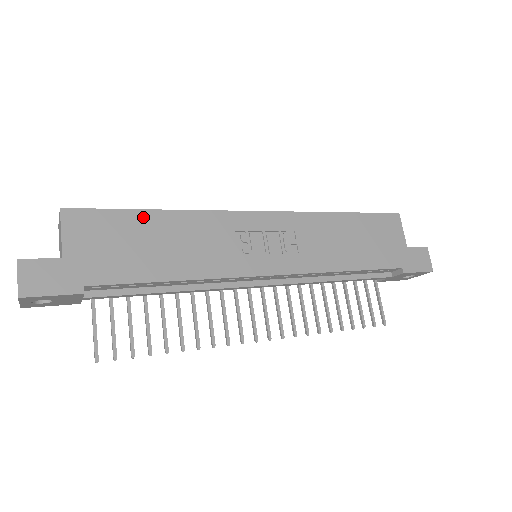
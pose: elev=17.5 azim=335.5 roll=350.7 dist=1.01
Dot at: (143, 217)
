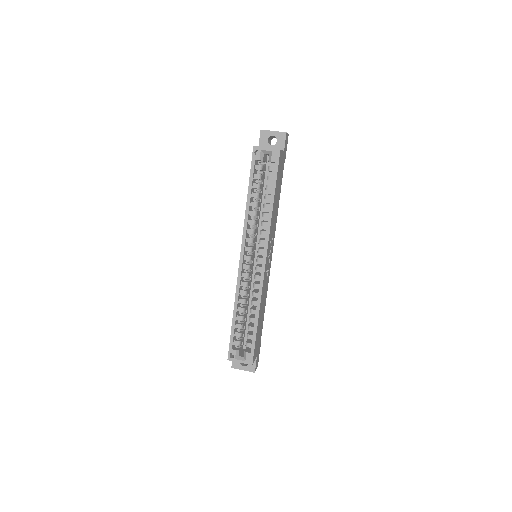
Dot at: (258, 327)
